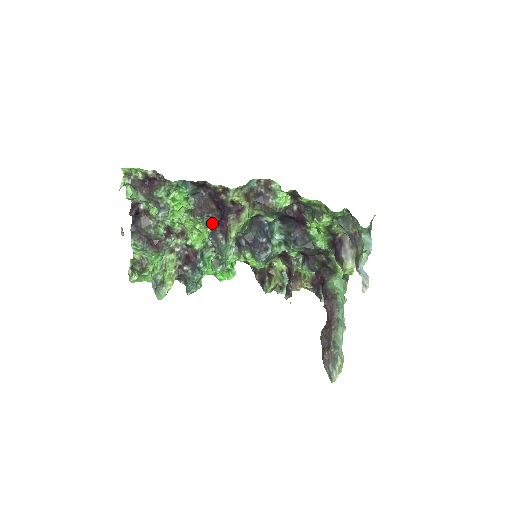
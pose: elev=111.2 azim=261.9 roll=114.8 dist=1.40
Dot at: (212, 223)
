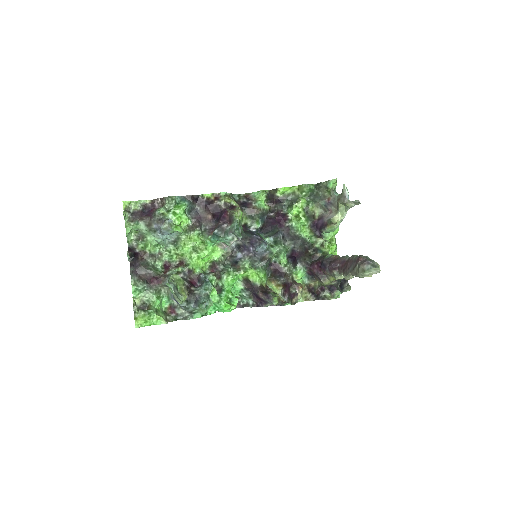
Dot at: (211, 232)
